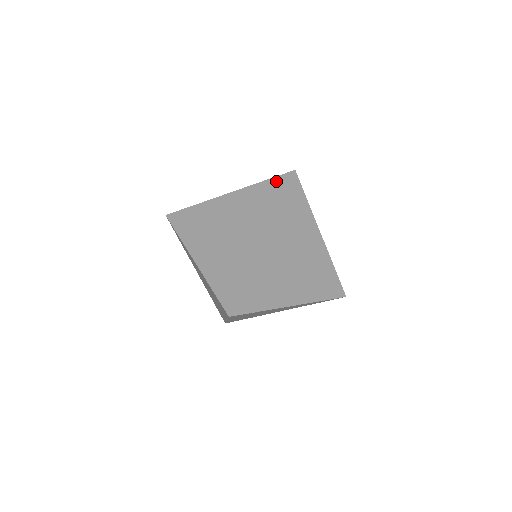
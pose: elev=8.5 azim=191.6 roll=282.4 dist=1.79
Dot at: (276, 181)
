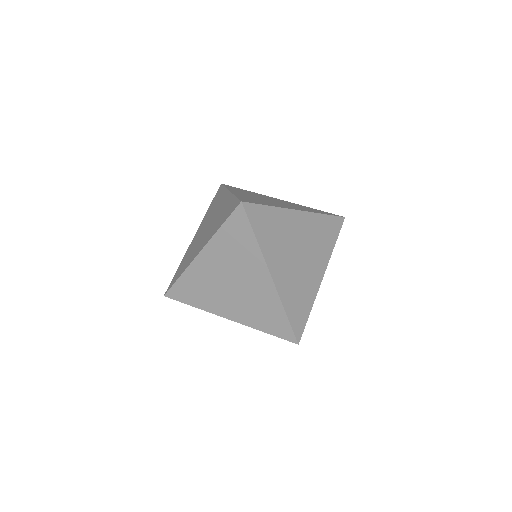
Dot at: (234, 203)
